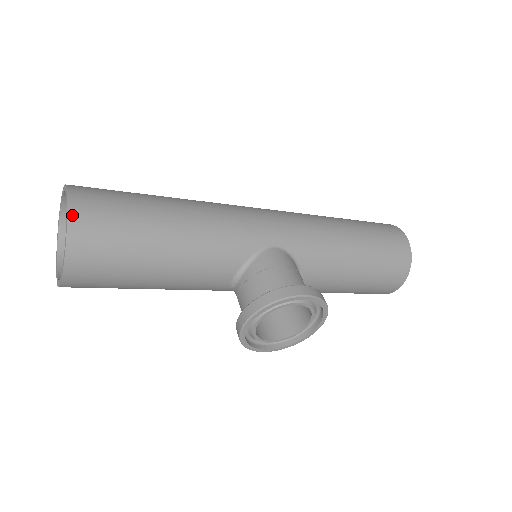
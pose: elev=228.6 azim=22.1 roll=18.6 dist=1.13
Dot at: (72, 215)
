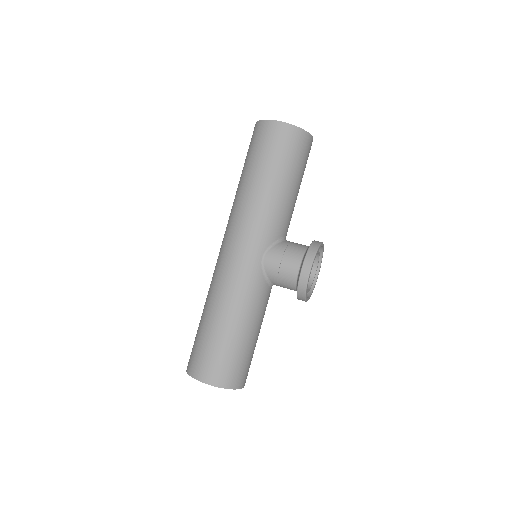
Dot at: (218, 385)
